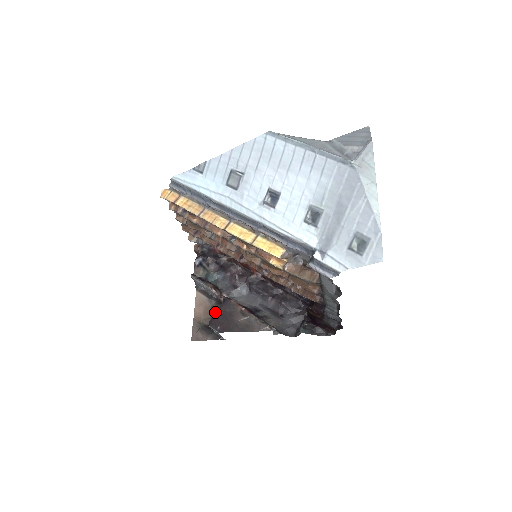
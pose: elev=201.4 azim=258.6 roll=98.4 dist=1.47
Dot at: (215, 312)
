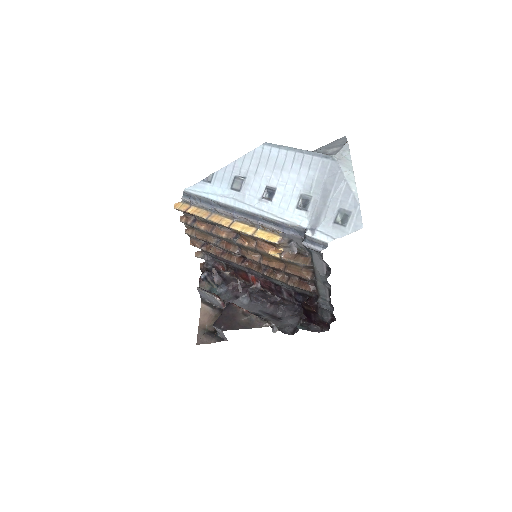
Dot at: occluded
